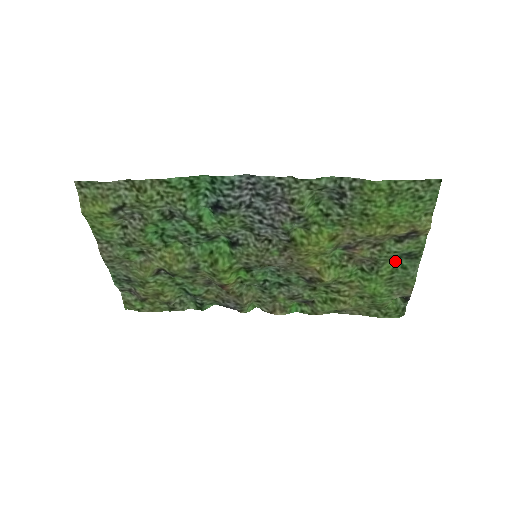
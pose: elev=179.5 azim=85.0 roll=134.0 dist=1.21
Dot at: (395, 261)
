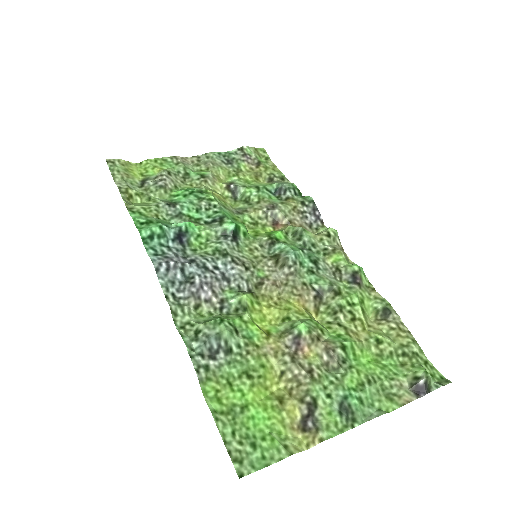
Dot at: (348, 390)
